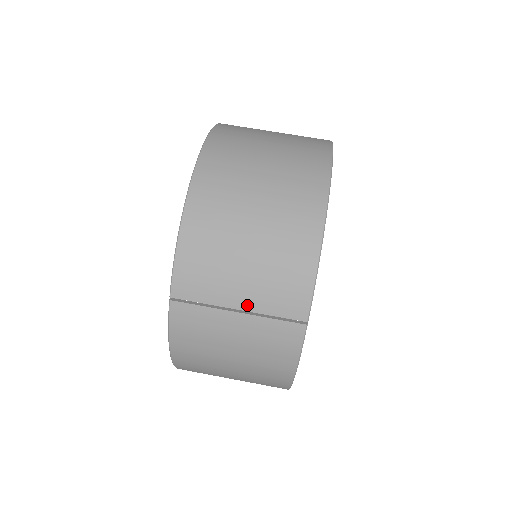
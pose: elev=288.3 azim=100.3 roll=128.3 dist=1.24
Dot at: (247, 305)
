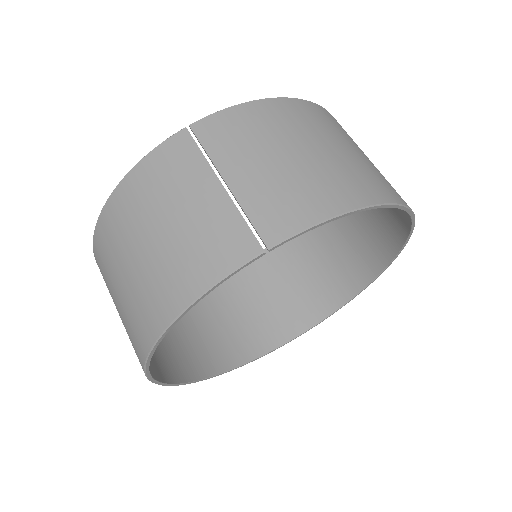
Dot at: (237, 185)
